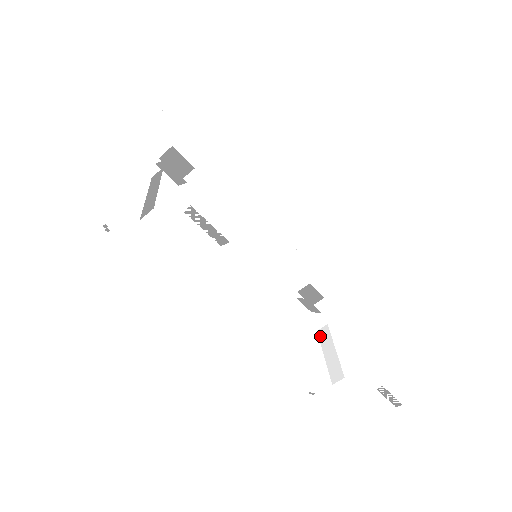
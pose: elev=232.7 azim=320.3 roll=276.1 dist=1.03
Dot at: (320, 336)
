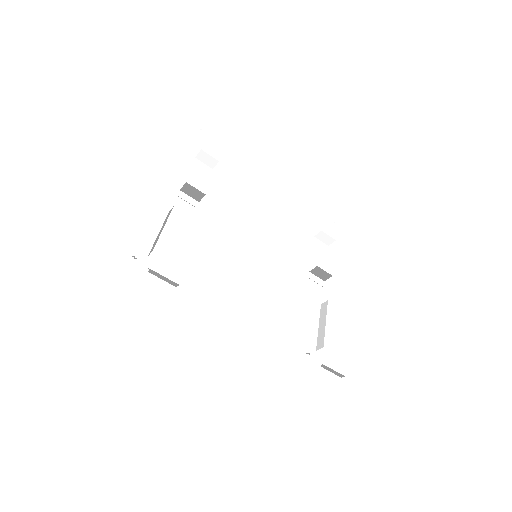
Dot at: (321, 309)
